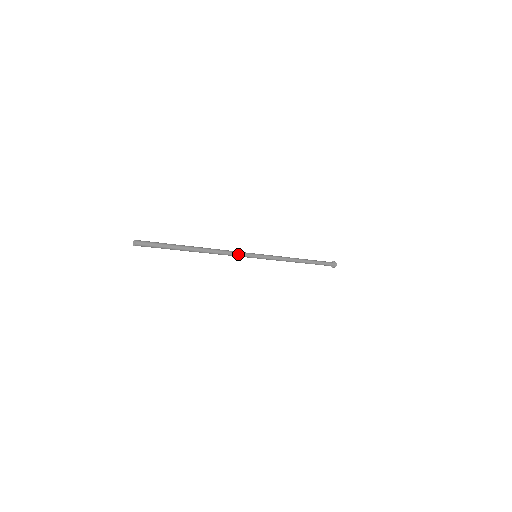
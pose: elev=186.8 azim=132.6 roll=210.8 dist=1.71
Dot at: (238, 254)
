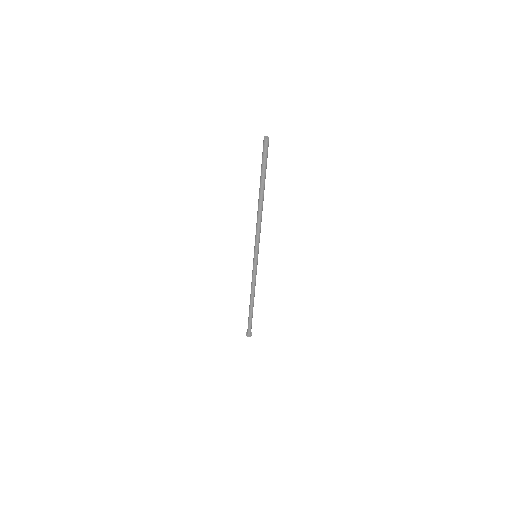
Dot at: (259, 238)
